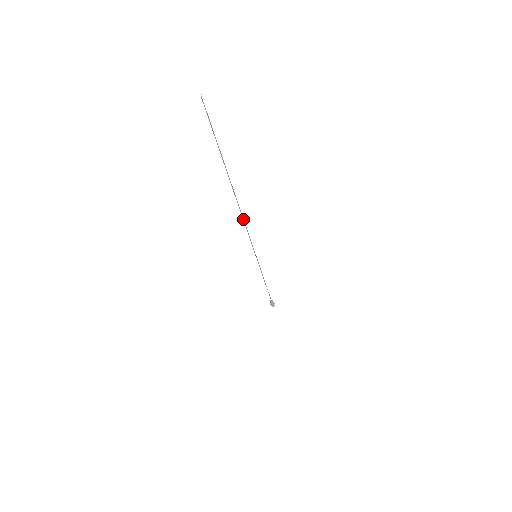
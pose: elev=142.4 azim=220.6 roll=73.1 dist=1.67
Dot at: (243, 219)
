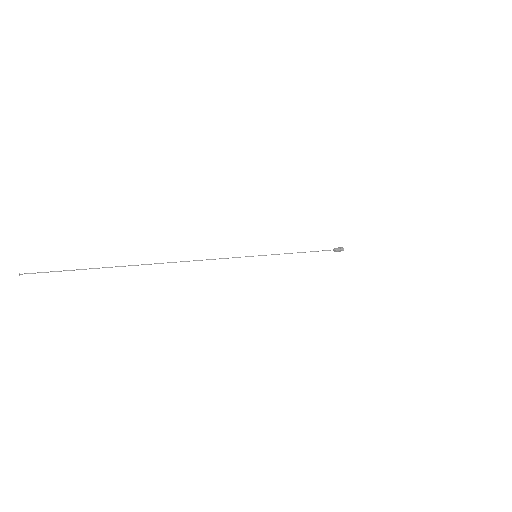
Dot at: (196, 260)
